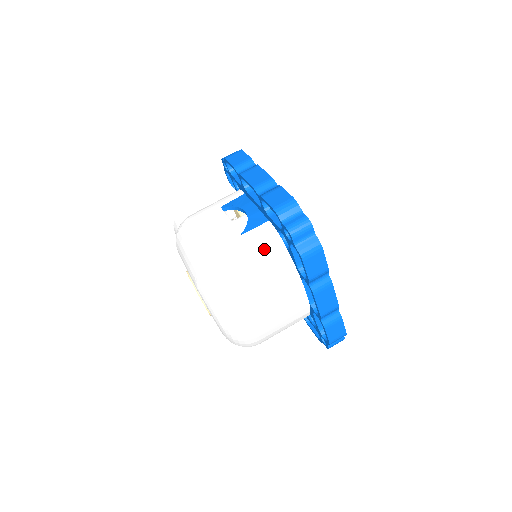
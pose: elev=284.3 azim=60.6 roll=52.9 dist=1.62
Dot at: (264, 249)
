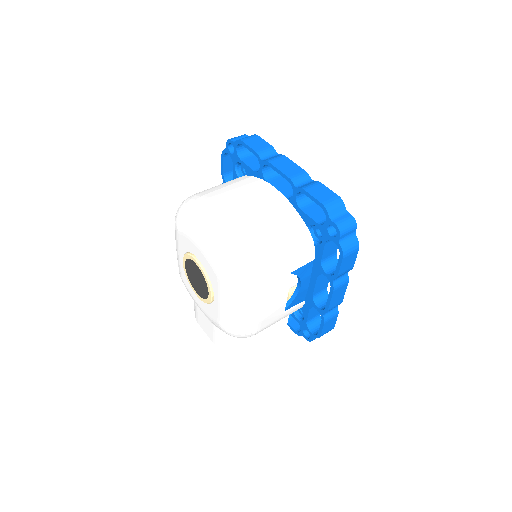
Dot at: occluded
